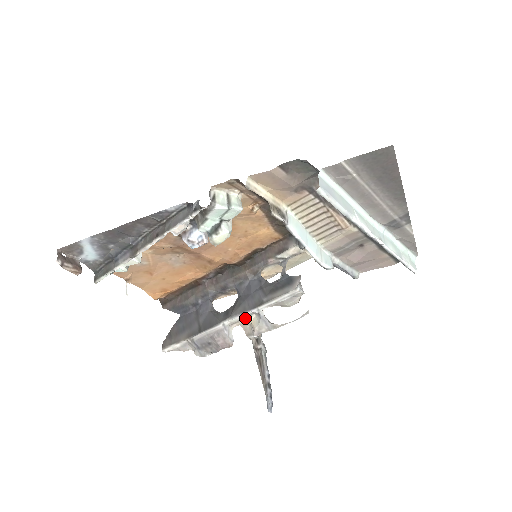
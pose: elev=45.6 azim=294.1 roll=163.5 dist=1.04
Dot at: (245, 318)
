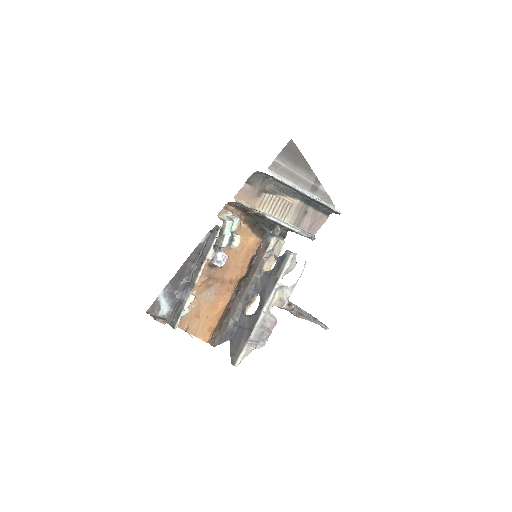
Dot at: (274, 297)
